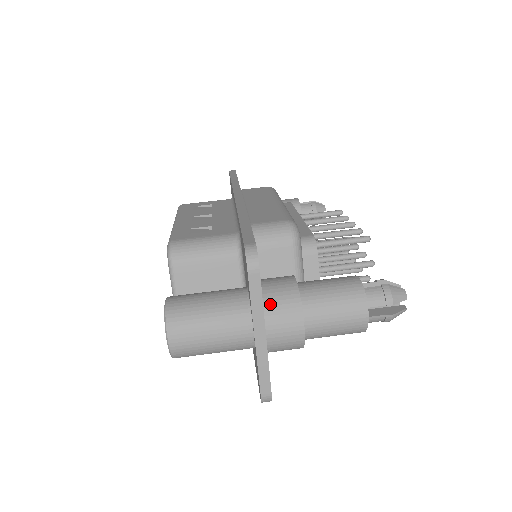
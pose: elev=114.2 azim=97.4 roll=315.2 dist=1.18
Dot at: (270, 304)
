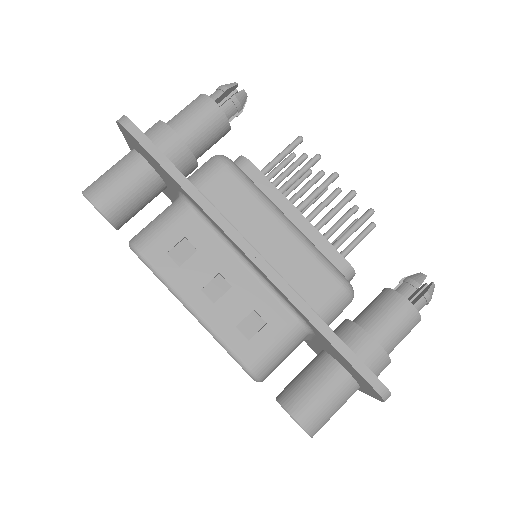
Dot at: occluded
